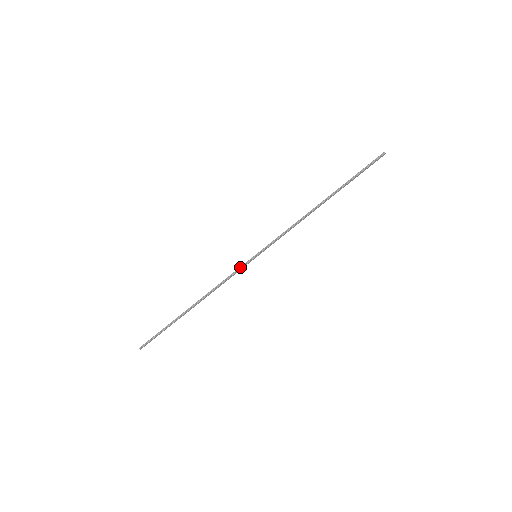
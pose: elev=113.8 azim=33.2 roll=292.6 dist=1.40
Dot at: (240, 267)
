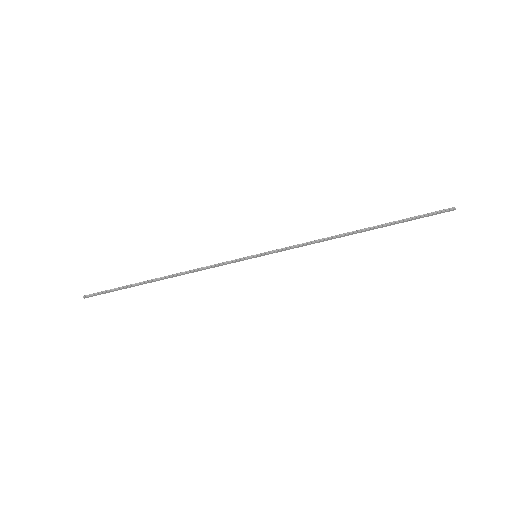
Dot at: (233, 260)
